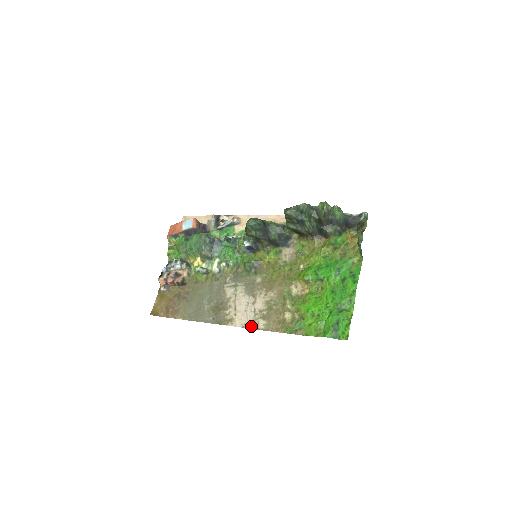
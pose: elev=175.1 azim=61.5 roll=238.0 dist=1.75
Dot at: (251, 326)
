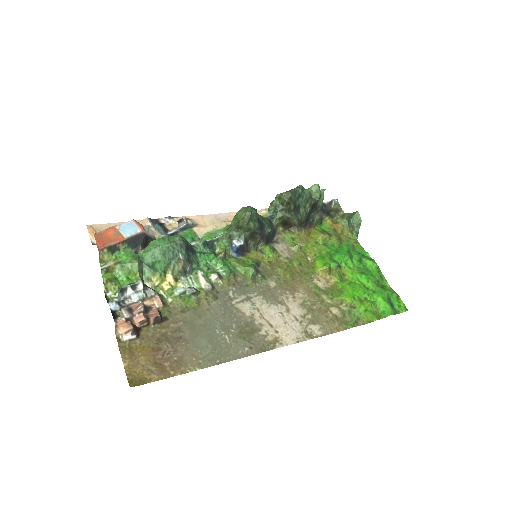
Dot at: (307, 337)
